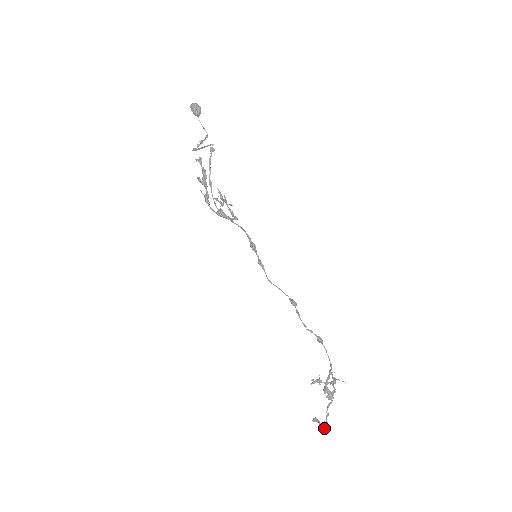
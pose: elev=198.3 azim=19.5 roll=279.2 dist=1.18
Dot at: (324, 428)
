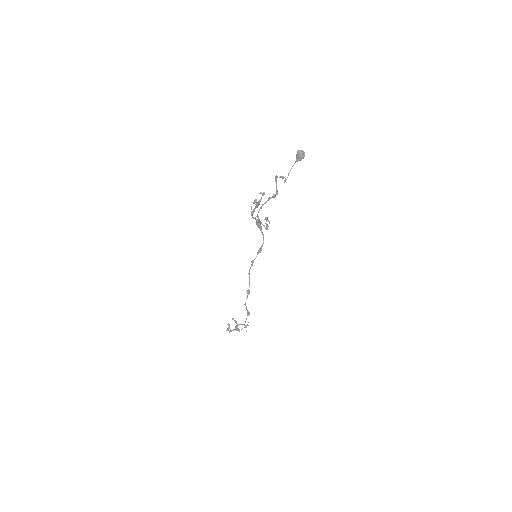
Dot at: (229, 331)
